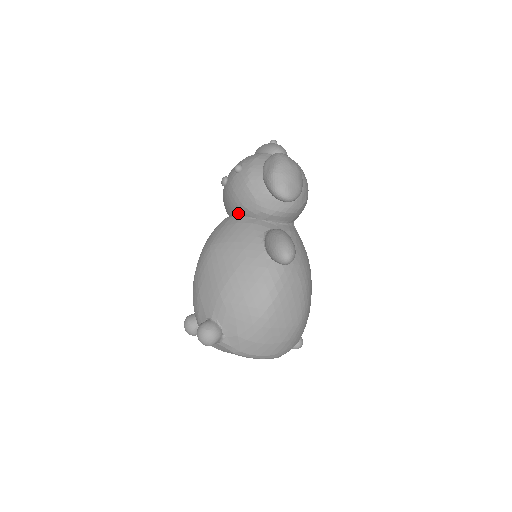
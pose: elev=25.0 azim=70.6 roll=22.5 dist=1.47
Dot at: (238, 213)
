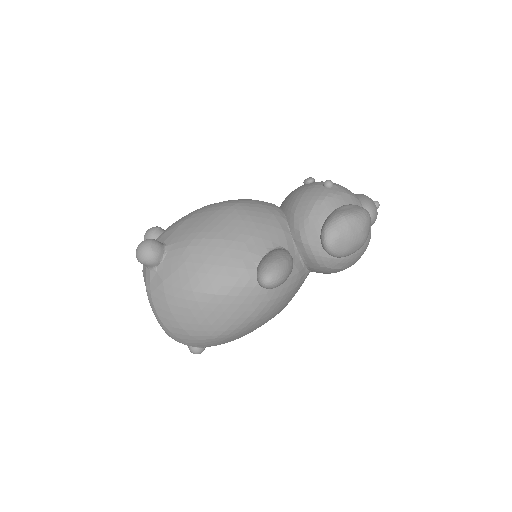
Dot at: (286, 211)
